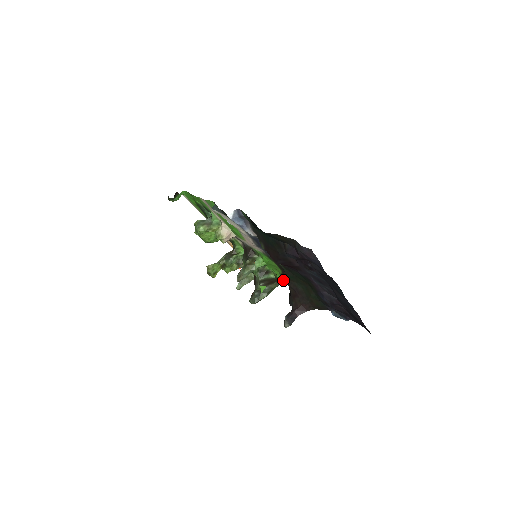
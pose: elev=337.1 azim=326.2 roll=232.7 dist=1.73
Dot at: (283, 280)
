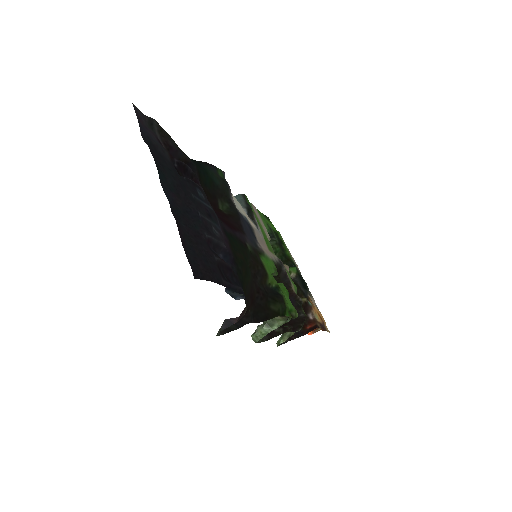
Dot at: (288, 310)
